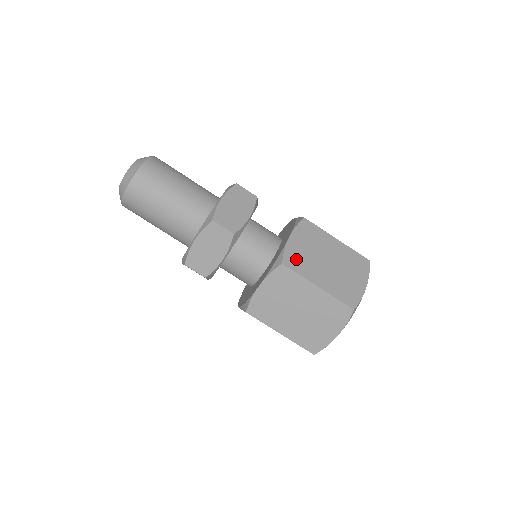
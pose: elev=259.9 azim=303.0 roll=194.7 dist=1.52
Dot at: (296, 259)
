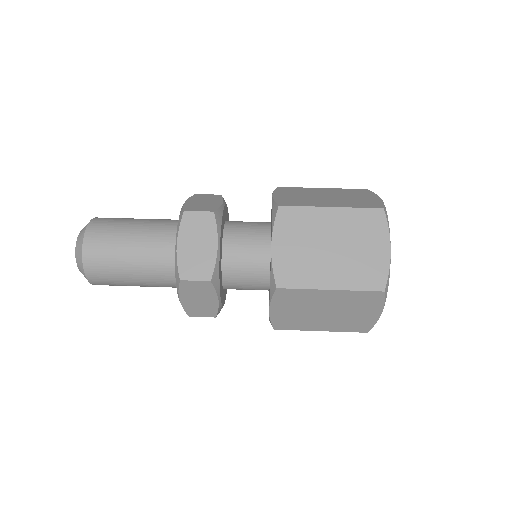
Dot at: (291, 201)
